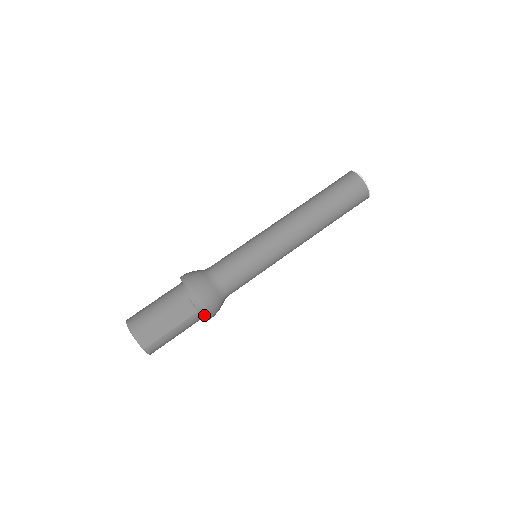
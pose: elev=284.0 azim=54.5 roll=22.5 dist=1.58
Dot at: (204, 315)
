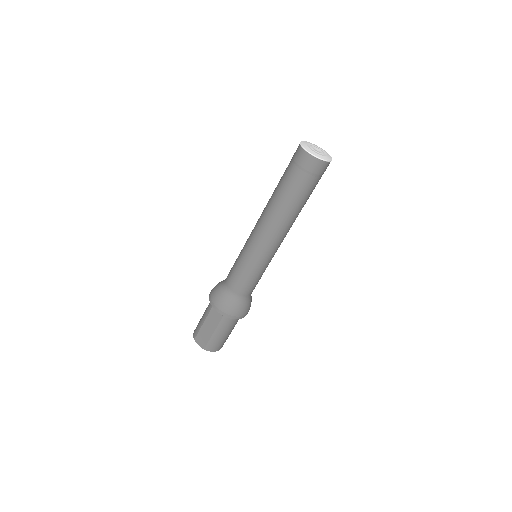
Dot at: occluded
